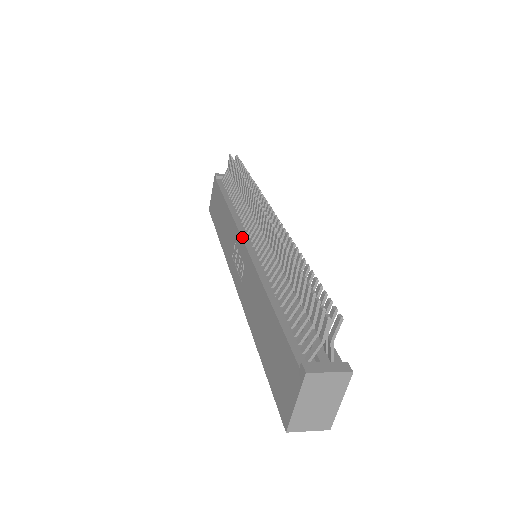
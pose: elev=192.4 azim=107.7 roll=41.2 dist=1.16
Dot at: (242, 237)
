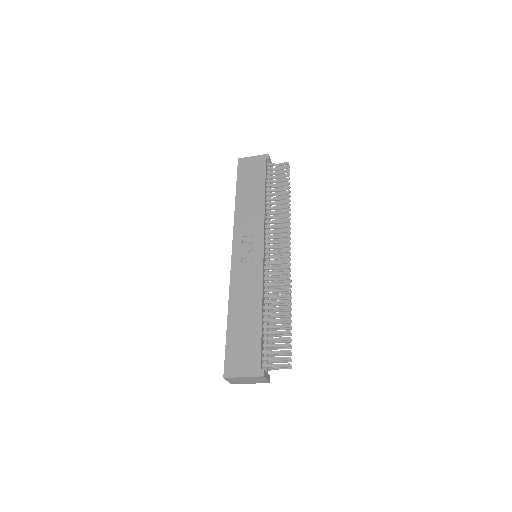
Dot at: (264, 245)
